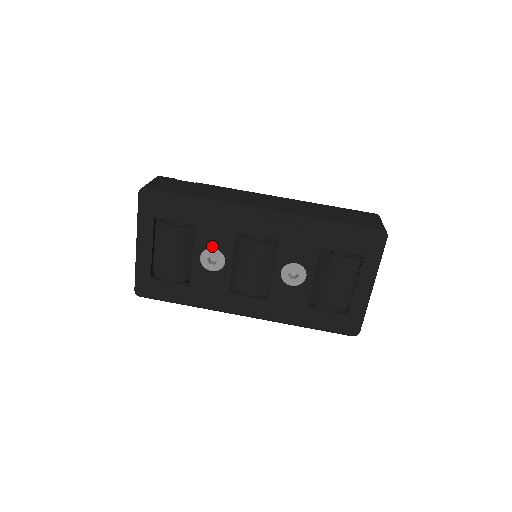
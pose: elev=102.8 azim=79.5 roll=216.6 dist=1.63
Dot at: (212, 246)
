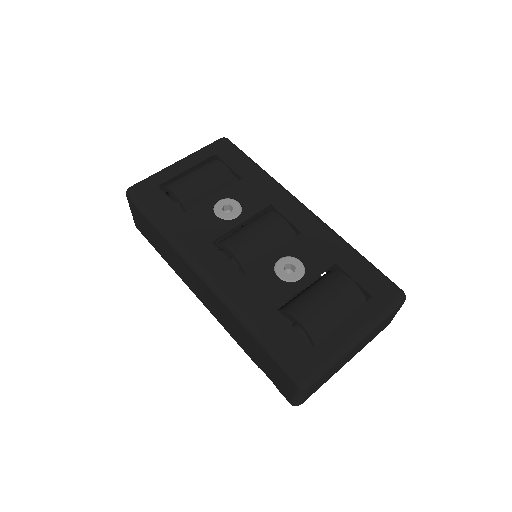
Dot at: (239, 199)
